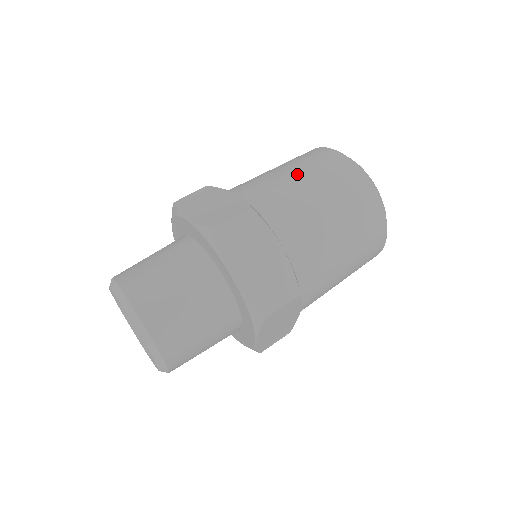
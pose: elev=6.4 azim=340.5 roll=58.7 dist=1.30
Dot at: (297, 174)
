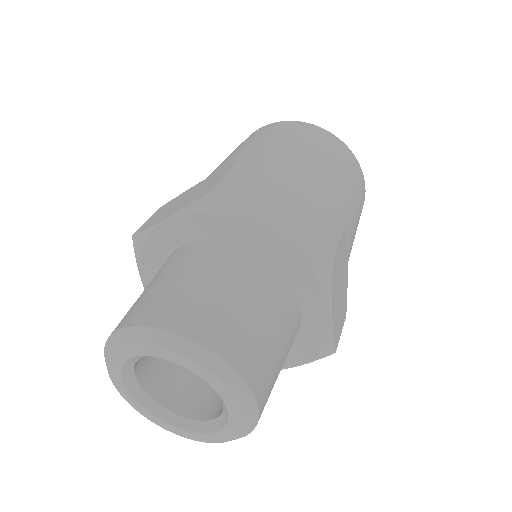
Dot at: (330, 168)
